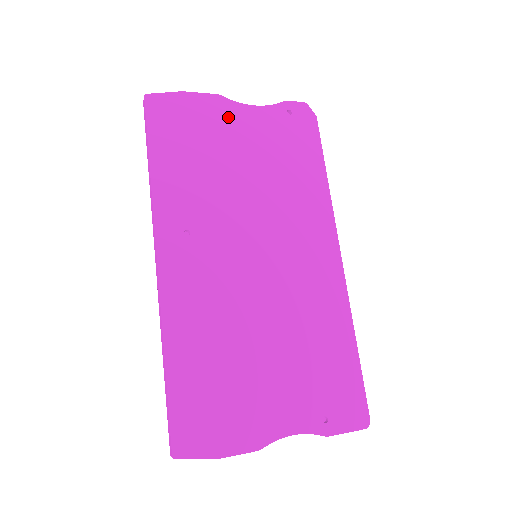
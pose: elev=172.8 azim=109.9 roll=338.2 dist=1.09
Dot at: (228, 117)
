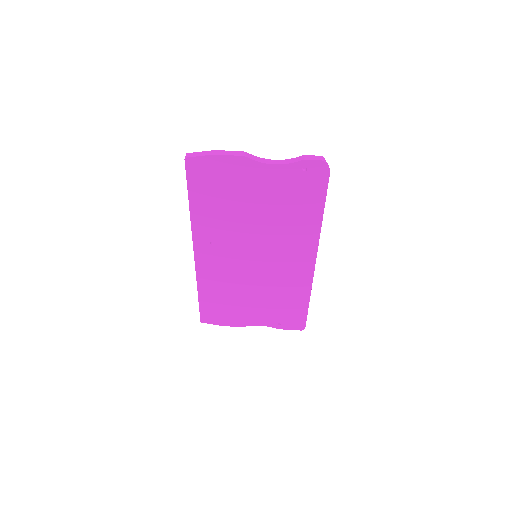
Dot at: (249, 174)
